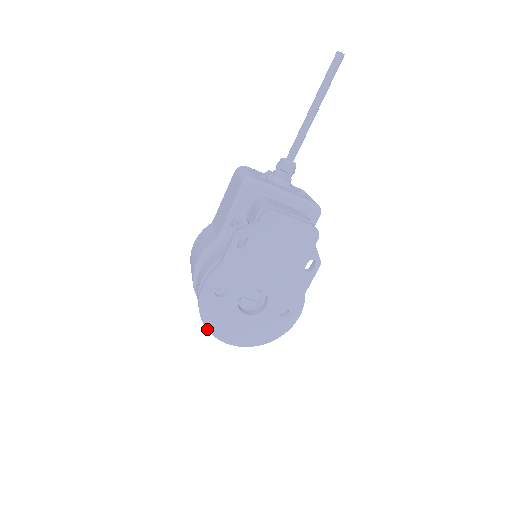
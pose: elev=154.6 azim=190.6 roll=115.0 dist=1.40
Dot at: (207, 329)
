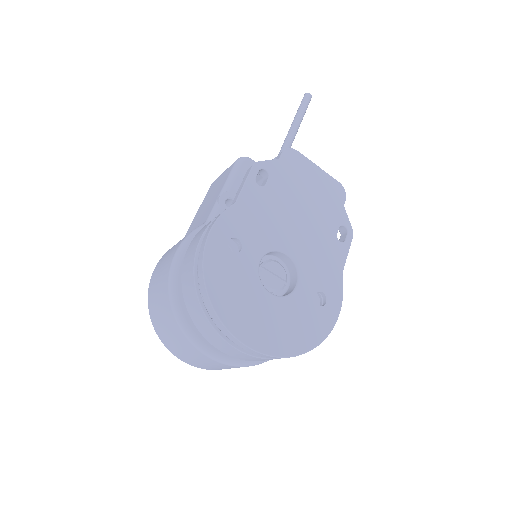
Dot at: (213, 308)
